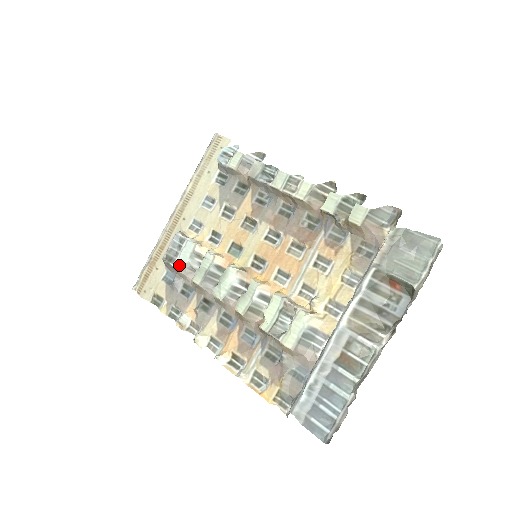
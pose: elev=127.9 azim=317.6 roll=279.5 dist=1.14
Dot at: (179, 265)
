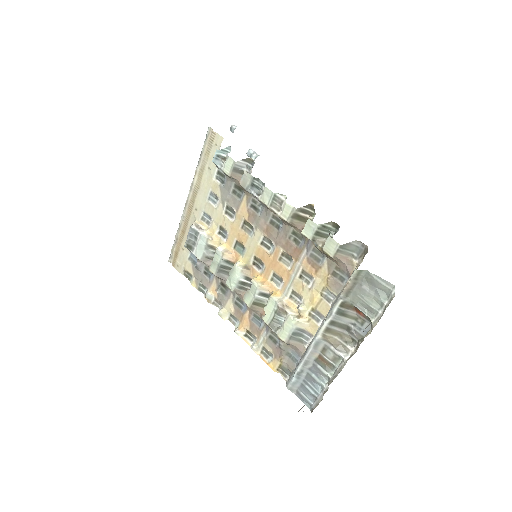
Dot at: (198, 254)
